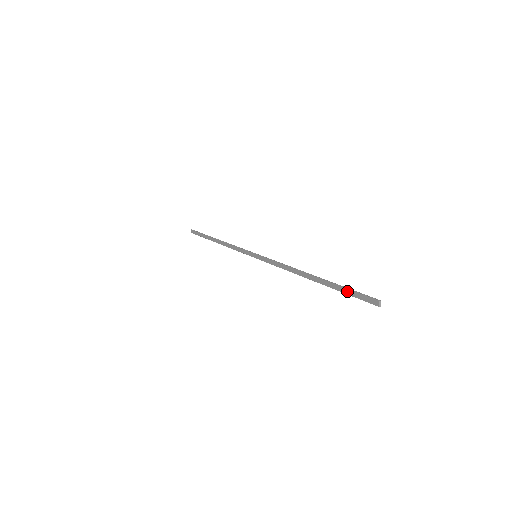
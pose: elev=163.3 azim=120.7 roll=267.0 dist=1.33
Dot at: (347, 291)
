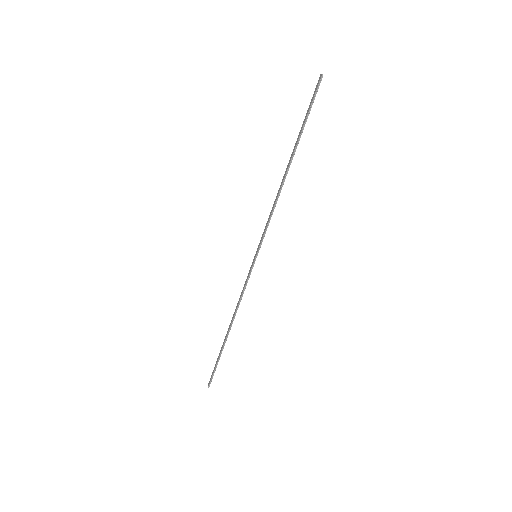
Dot at: (306, 114)
